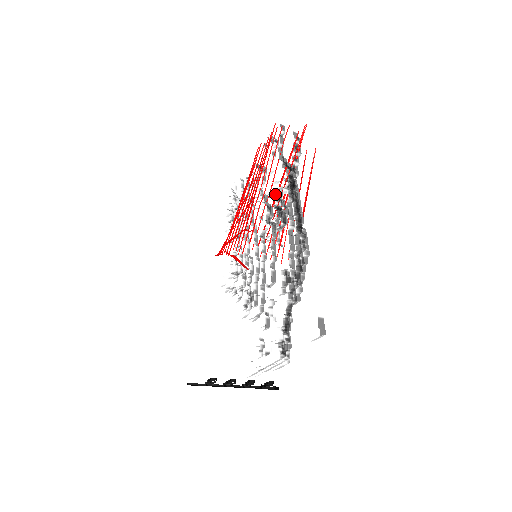
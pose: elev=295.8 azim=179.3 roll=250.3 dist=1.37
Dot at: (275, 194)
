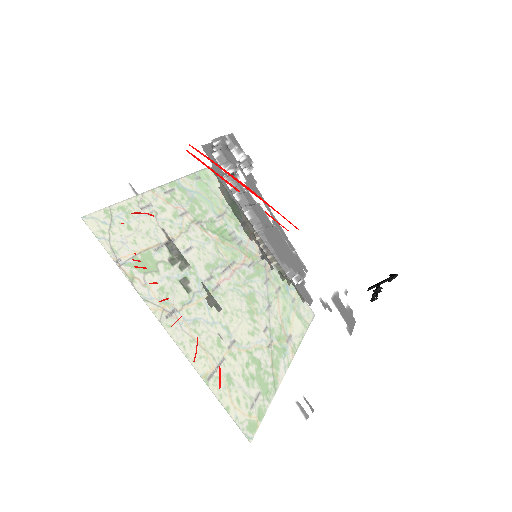
Dot at: occluded
